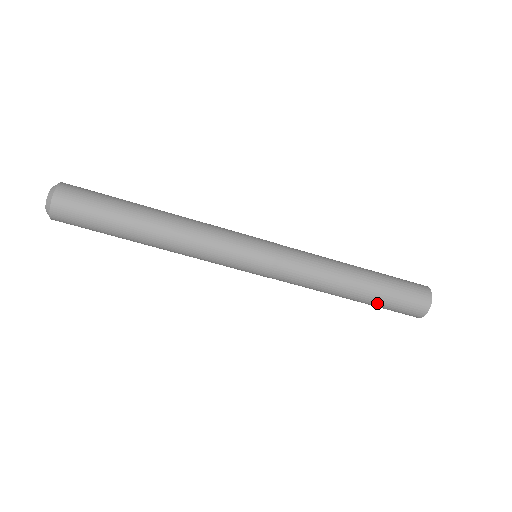
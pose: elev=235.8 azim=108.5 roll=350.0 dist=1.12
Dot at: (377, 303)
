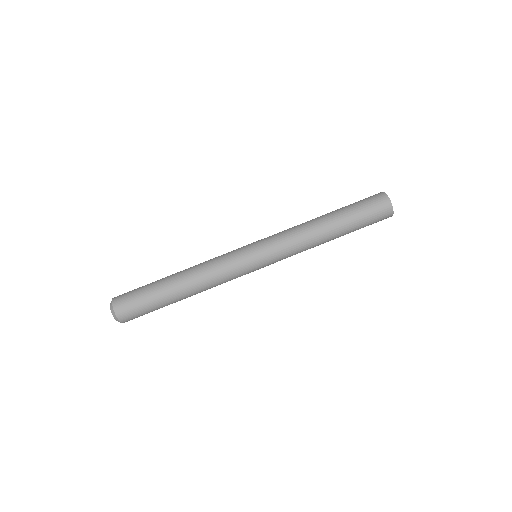
Dot at: (355, 229)
